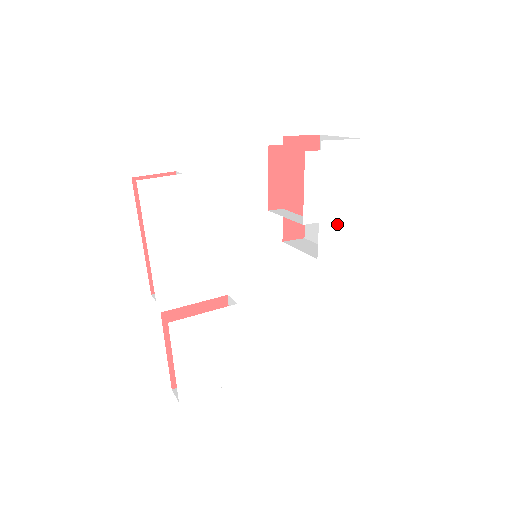
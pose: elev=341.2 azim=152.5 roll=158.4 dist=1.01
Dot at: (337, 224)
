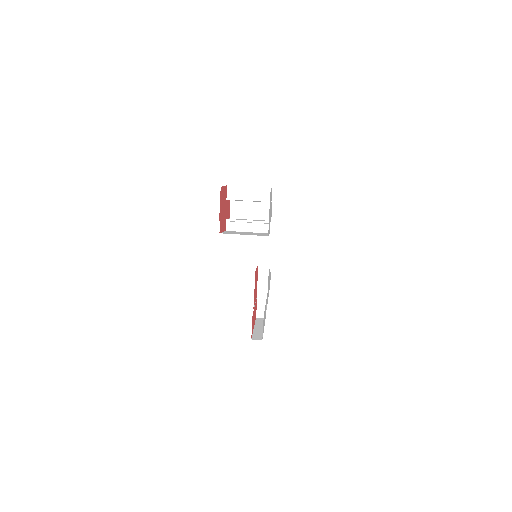
Dot at: (271, 207)
